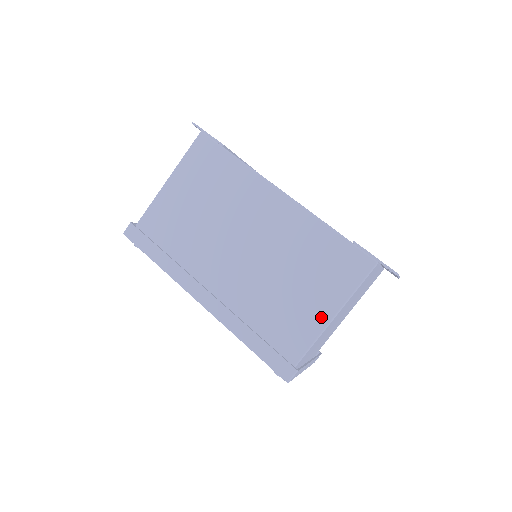
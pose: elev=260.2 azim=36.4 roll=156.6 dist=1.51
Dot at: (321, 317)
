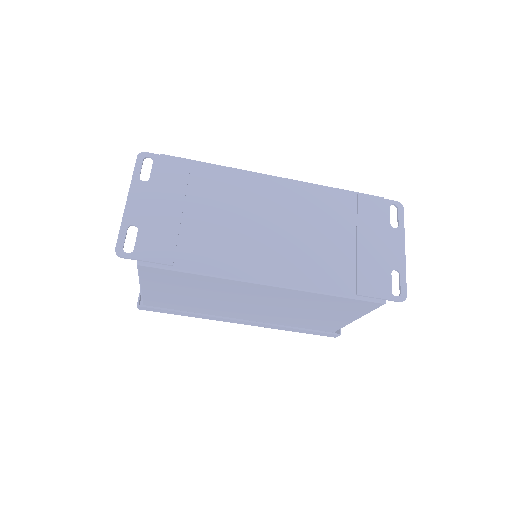
Dot at: (346, 320)
